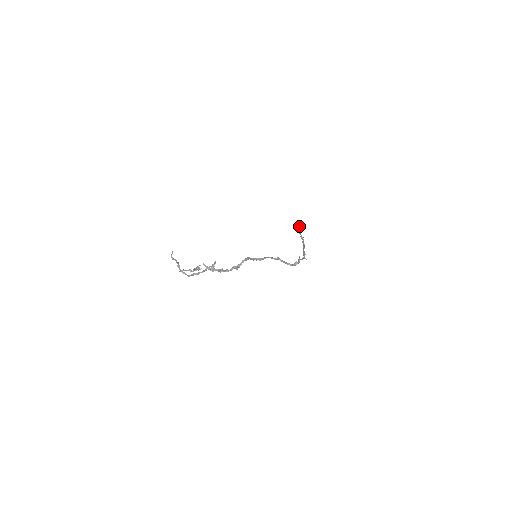
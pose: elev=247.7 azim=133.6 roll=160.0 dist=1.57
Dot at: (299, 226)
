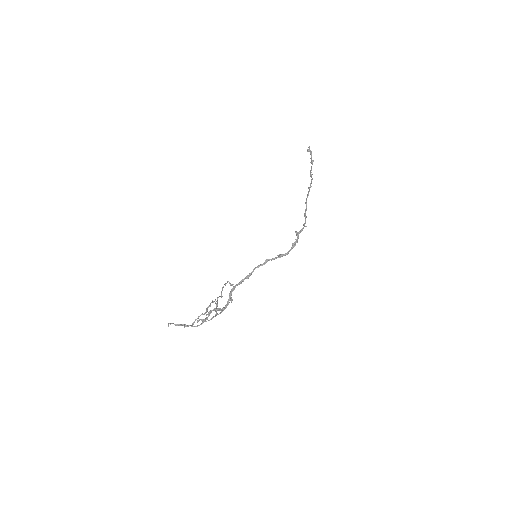
Dot at: (310, 151)
